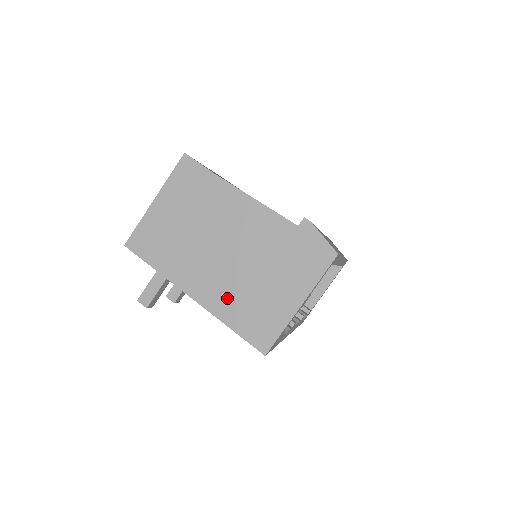
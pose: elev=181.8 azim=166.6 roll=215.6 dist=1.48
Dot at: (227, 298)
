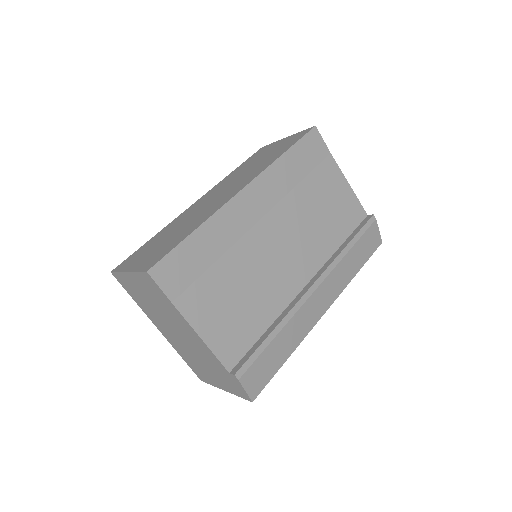
Dot at: (180, 349)
